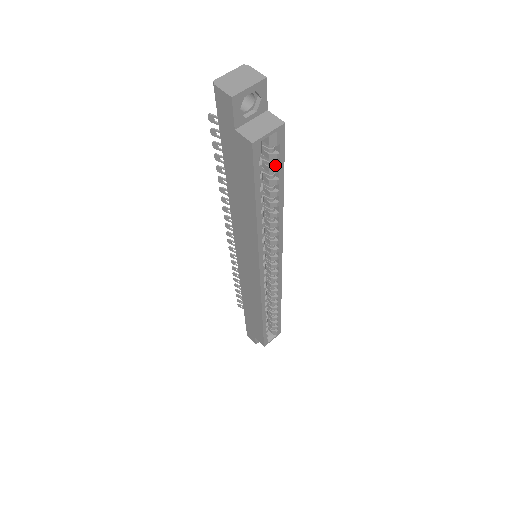
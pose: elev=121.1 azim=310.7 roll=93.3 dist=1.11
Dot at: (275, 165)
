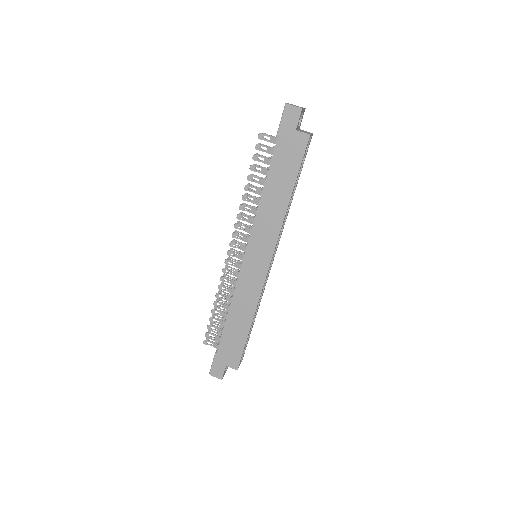
Dot at: occluded
